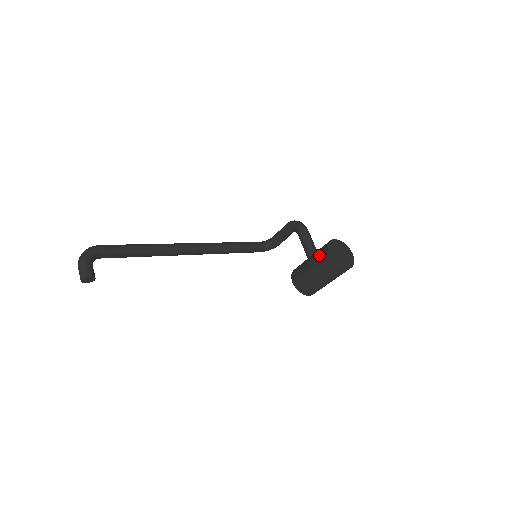
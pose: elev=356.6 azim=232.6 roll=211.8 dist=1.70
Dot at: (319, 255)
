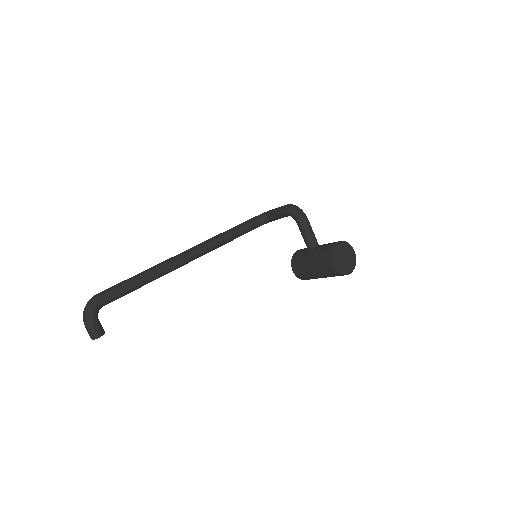
Dot at: (322, 260)
